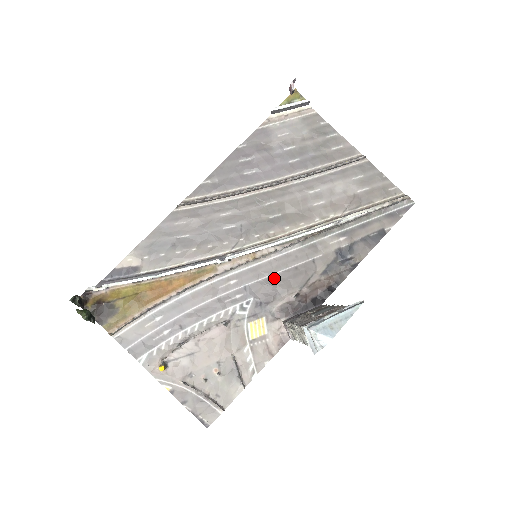
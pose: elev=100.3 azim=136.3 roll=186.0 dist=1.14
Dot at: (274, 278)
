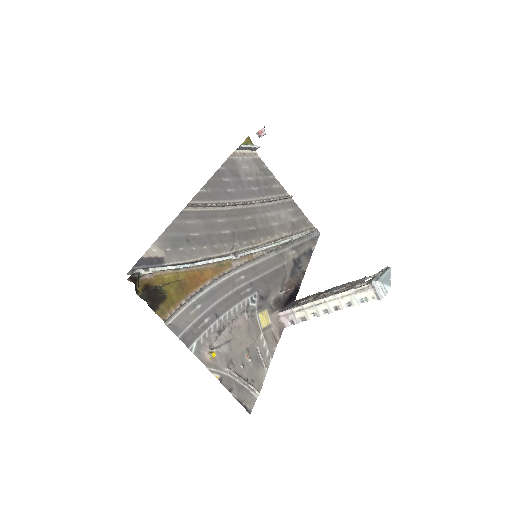
Dot at: (266, 277)
